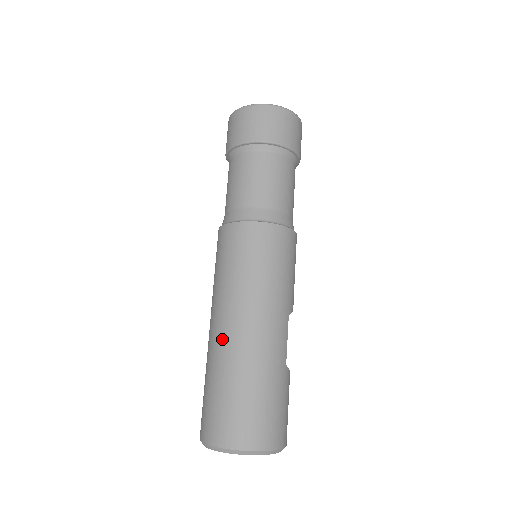
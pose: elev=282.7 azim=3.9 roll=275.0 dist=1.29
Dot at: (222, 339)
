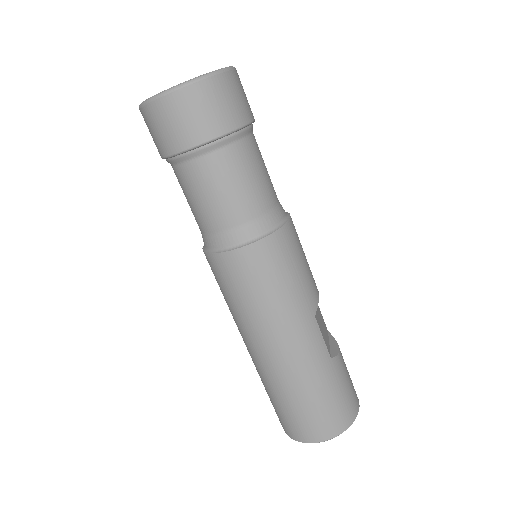
Dot at: (259, 363)
